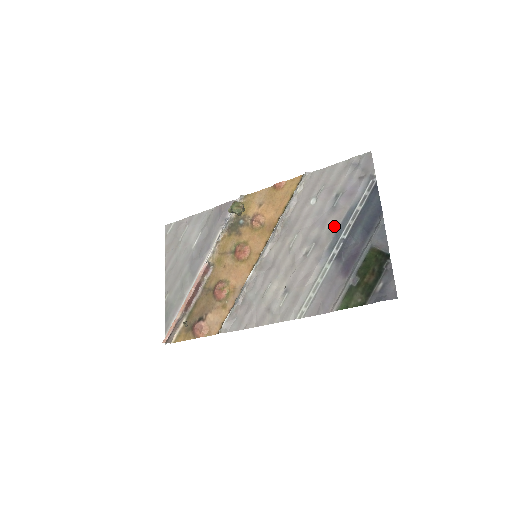
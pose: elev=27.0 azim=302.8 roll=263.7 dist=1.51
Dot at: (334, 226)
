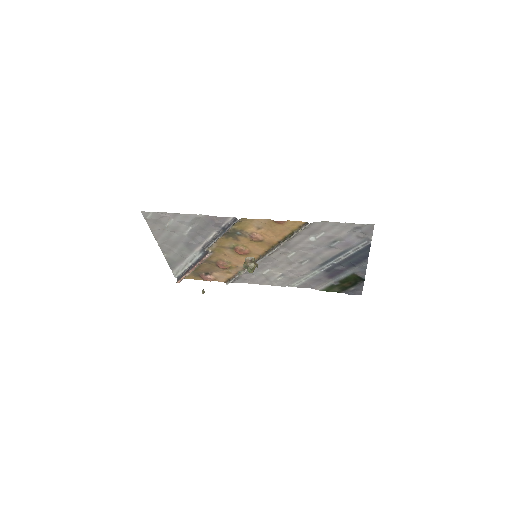
Dot at: (328, 257)
